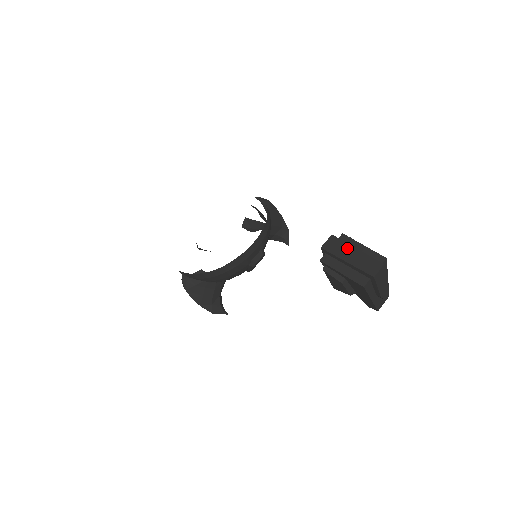
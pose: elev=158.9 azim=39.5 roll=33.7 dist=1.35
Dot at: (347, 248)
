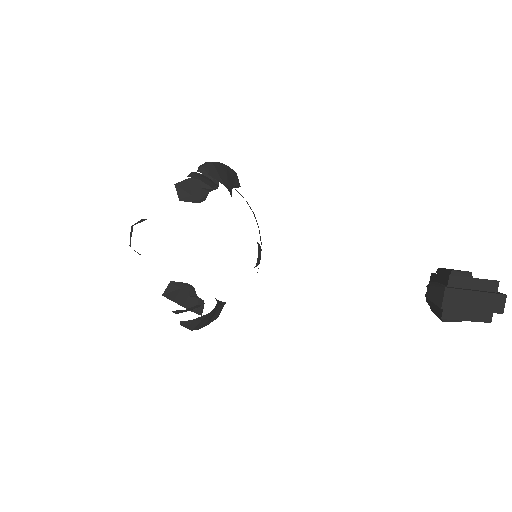
Dot at: (467, 296)
